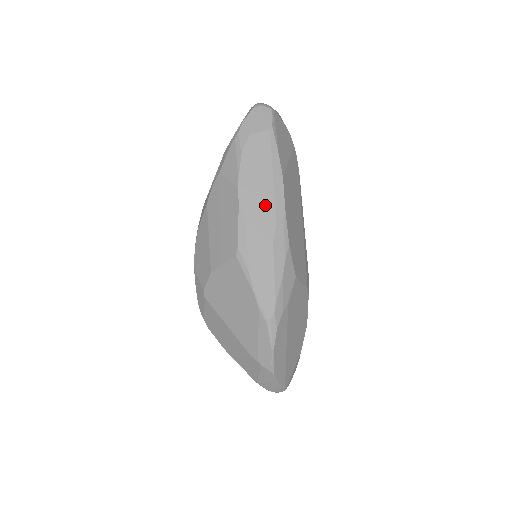
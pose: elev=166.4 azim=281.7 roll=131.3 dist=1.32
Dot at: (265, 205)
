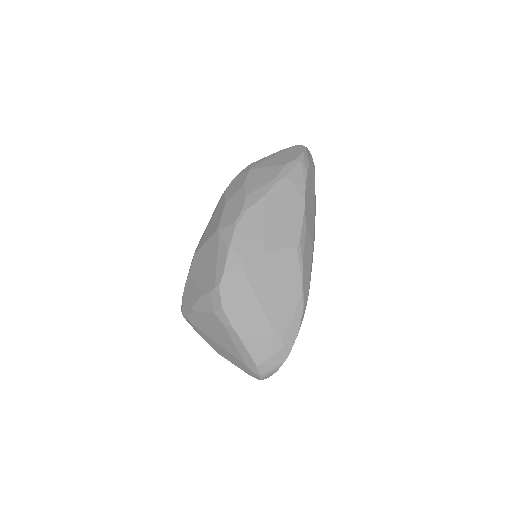
Dot at: (312, 219)
